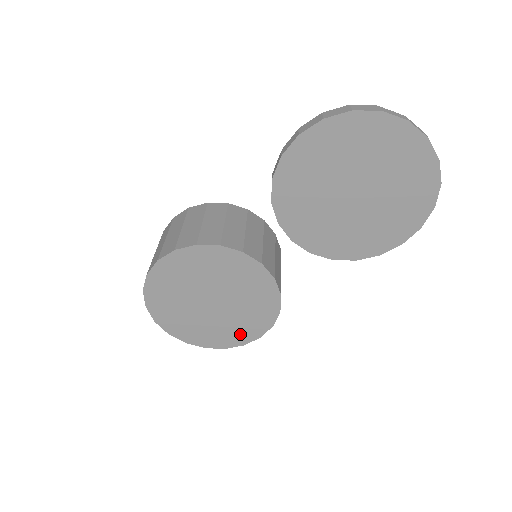
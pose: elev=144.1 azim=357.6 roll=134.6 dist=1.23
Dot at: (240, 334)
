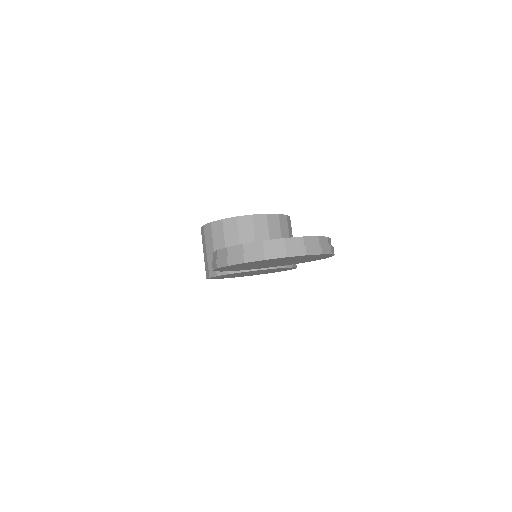
Dot at: (282, 270)
